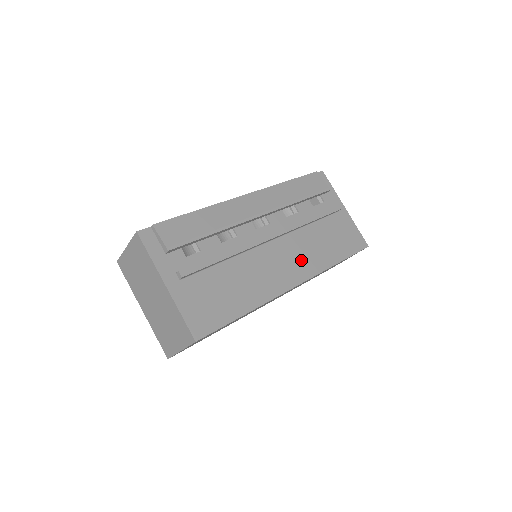
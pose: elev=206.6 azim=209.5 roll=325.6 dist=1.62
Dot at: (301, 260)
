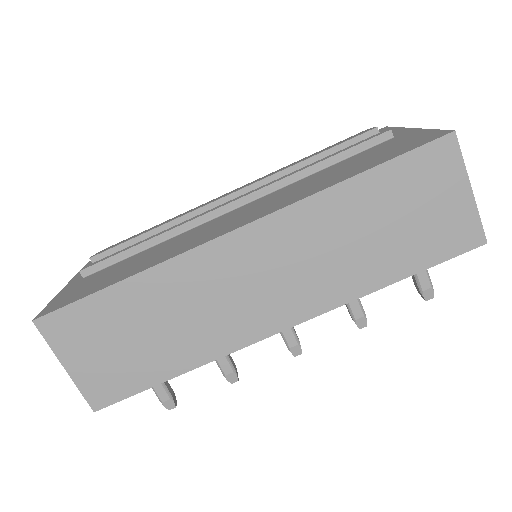
Dot at: (269, 205)
